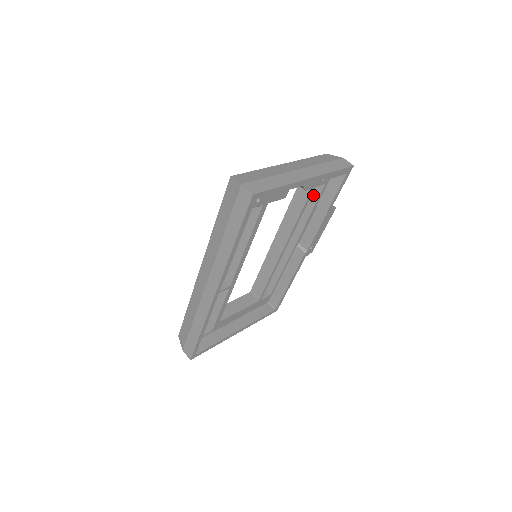
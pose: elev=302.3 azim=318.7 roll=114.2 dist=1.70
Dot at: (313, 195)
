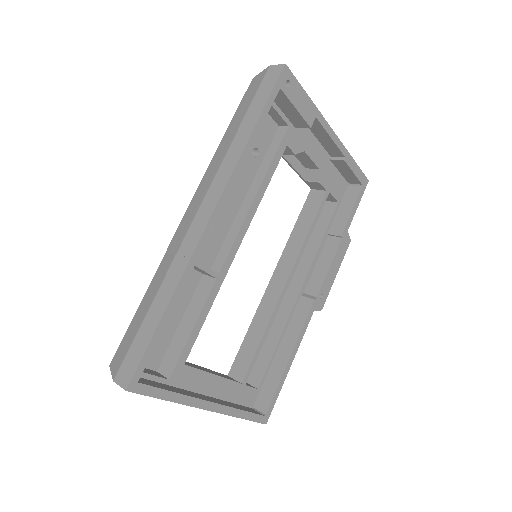
Dot at: (323, 221)
